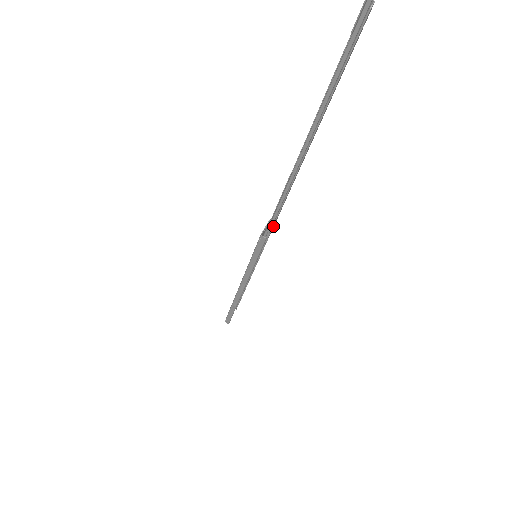
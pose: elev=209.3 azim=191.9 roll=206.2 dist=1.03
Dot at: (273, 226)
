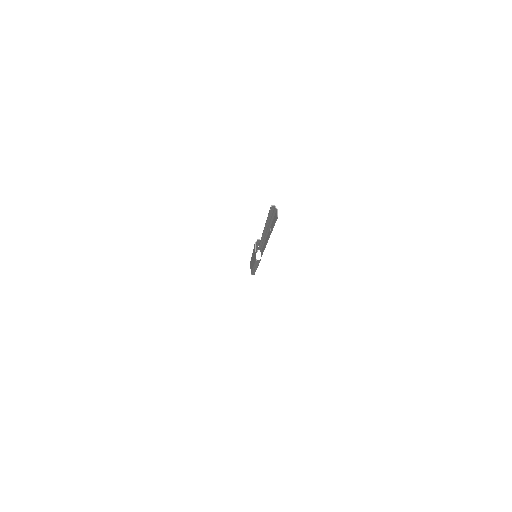
Dot at: occluded
